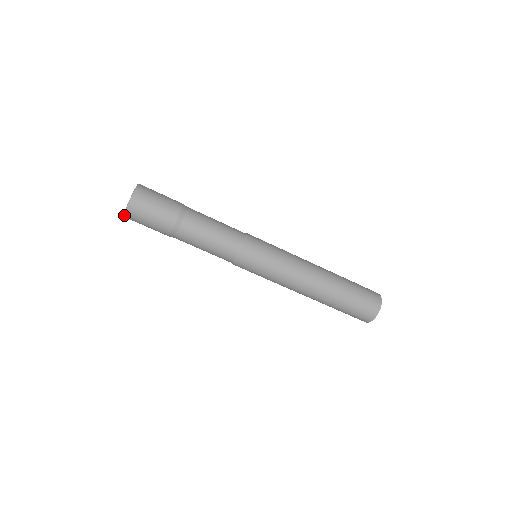
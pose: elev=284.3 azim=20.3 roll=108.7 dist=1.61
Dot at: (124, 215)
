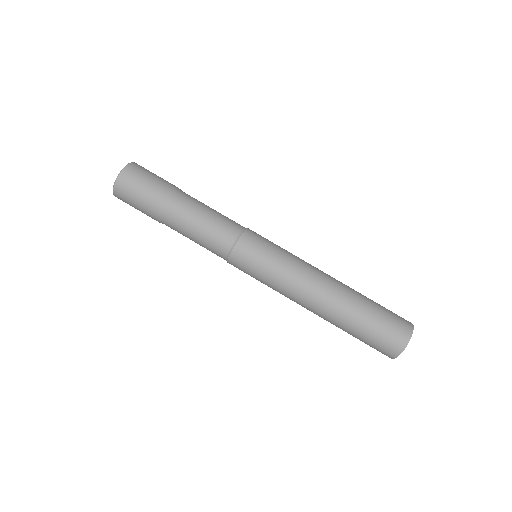
Dot at: (113, 192)
